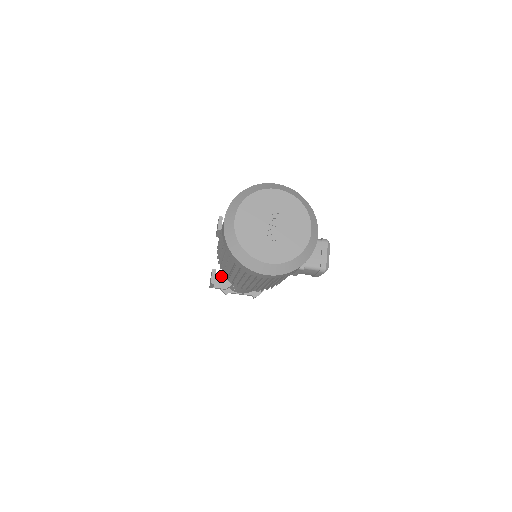
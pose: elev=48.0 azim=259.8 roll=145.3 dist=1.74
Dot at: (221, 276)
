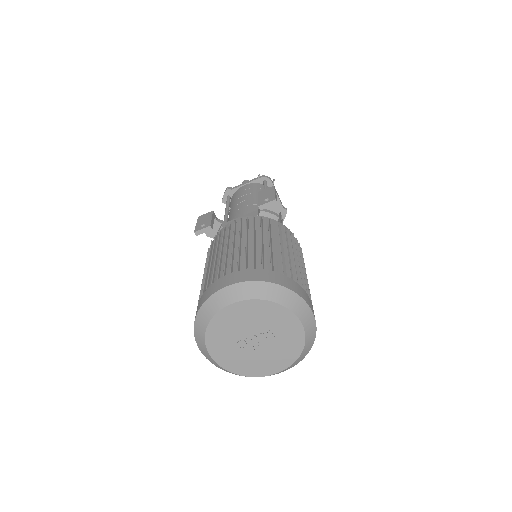
Dot at: (217, 224)
